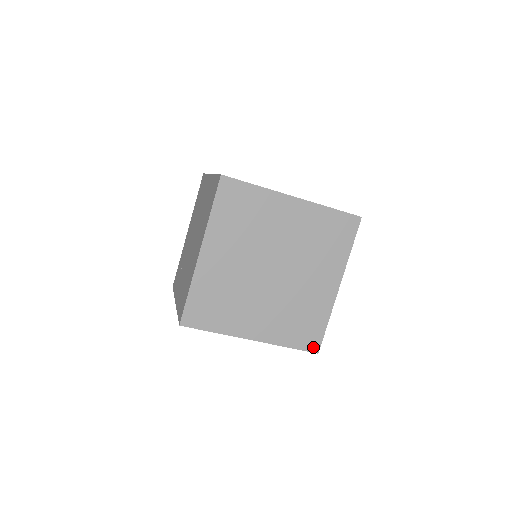
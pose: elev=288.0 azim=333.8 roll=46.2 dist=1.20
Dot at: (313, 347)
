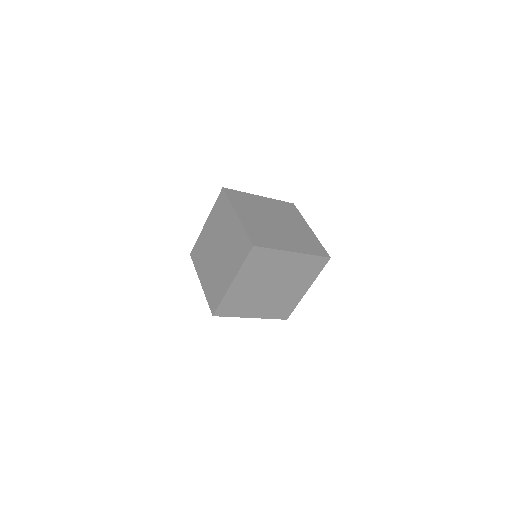
Dot at: (285, 317)
